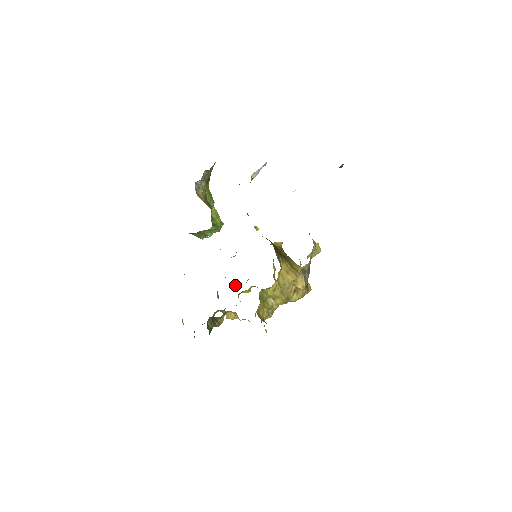
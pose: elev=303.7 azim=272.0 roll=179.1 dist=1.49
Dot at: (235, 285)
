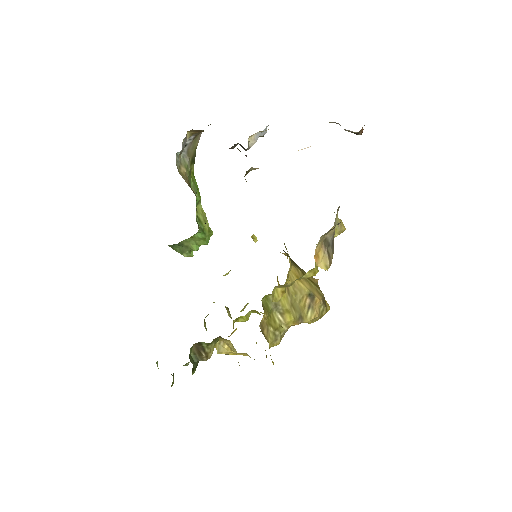
Dot at: (228, 312)
